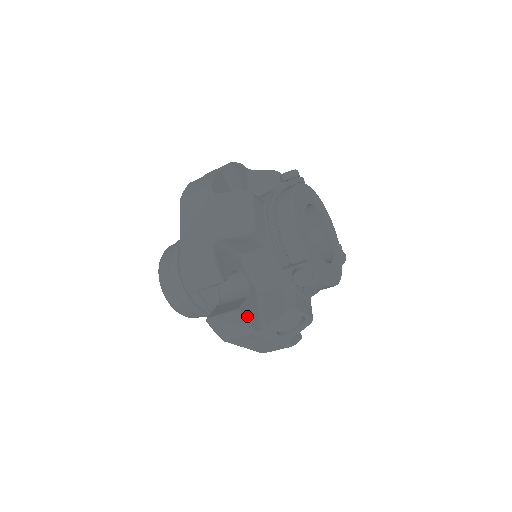
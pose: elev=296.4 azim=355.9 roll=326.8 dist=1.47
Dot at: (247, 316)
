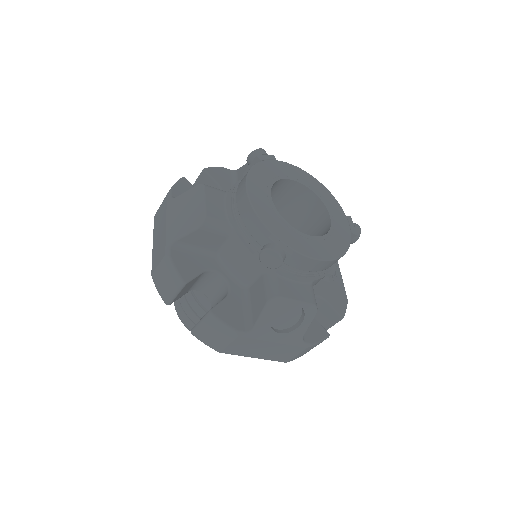
Dot at: (224, 316)
